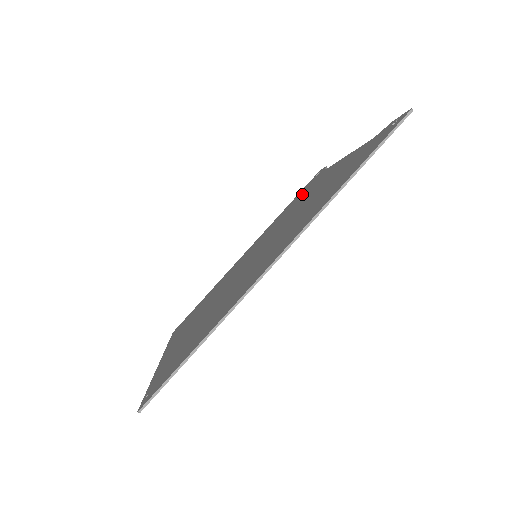
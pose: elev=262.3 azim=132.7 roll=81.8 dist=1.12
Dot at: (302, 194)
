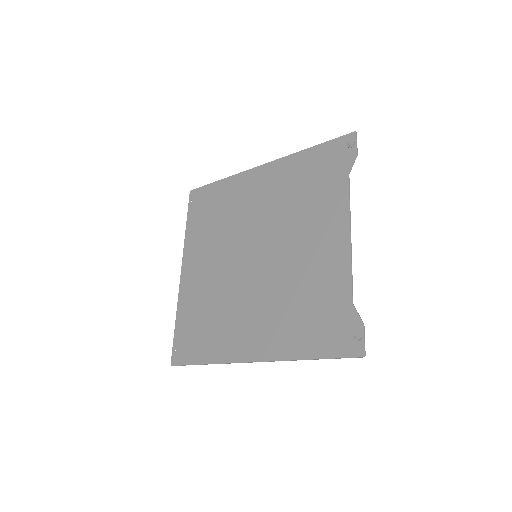
Dot at: (319, 182)
